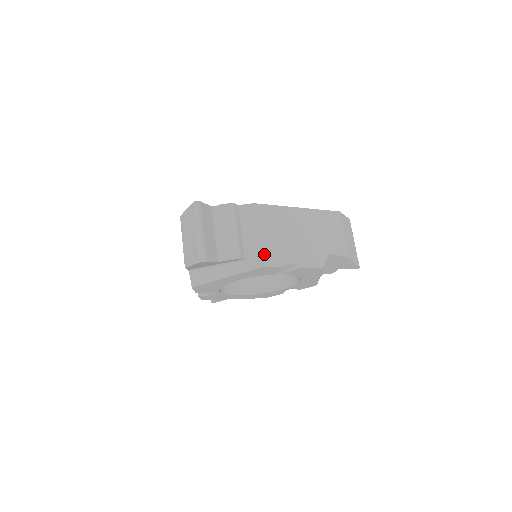
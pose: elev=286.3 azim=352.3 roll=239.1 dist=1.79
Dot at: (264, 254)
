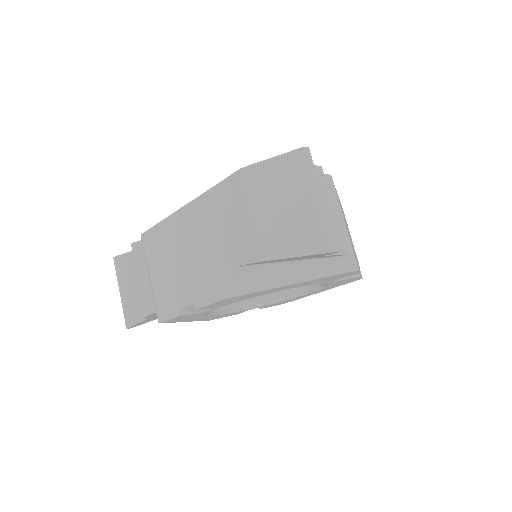
Dot at: (353, 251)
